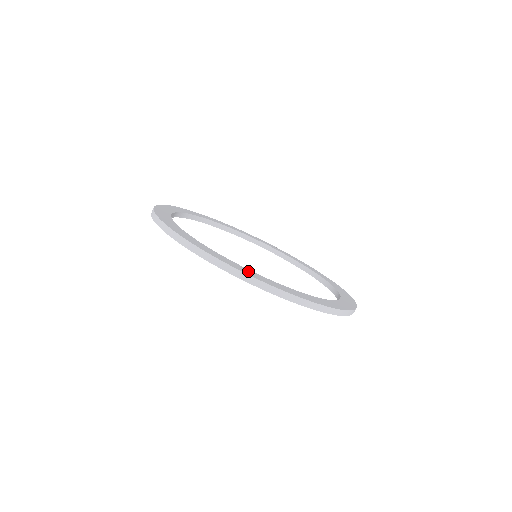
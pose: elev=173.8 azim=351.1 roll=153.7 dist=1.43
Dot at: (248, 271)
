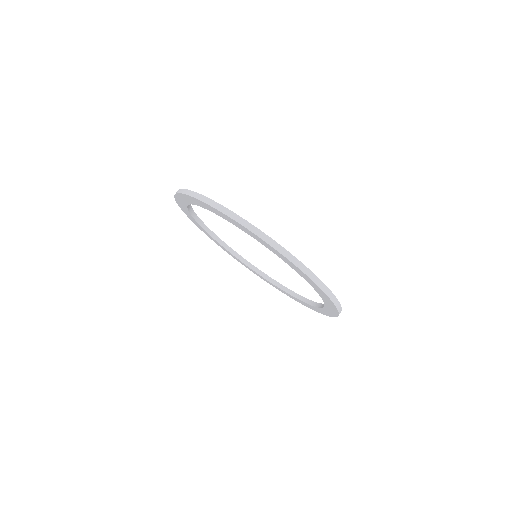
Dot at: occluded
